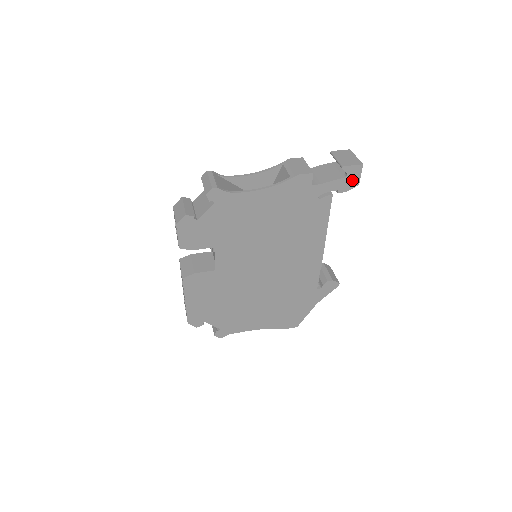
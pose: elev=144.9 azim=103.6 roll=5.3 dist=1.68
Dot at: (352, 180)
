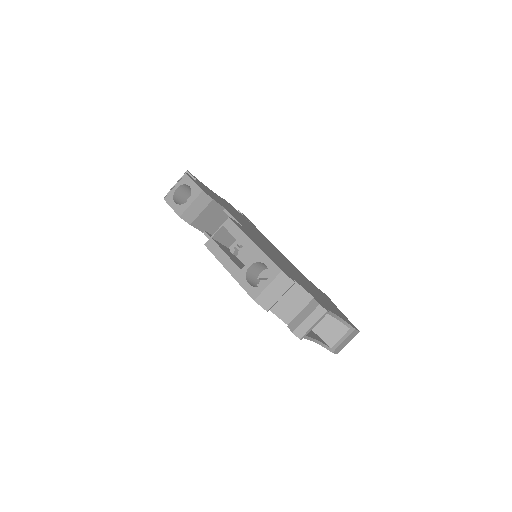
Dot at: (250, 221)
